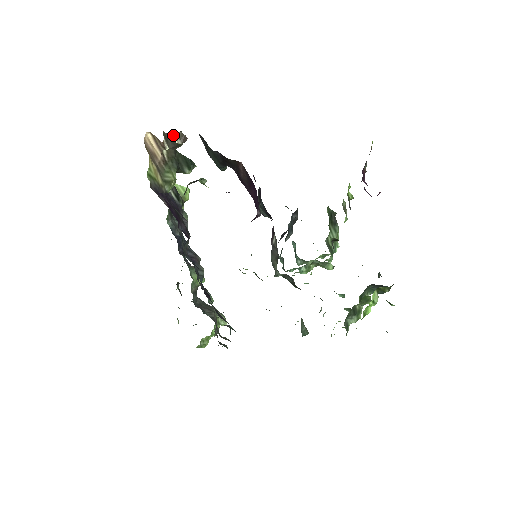
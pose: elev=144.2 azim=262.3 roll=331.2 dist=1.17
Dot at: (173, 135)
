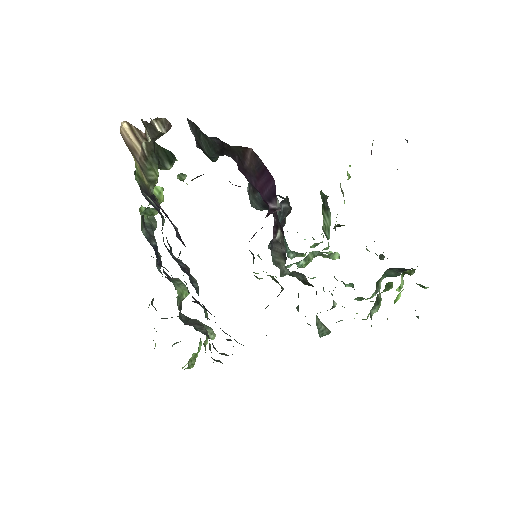
Dot at: (155, 122)
